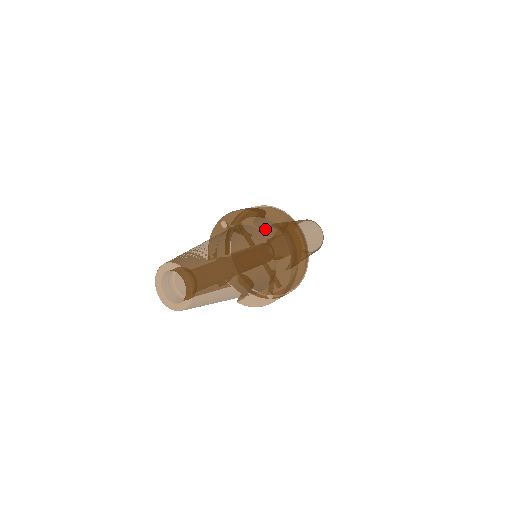
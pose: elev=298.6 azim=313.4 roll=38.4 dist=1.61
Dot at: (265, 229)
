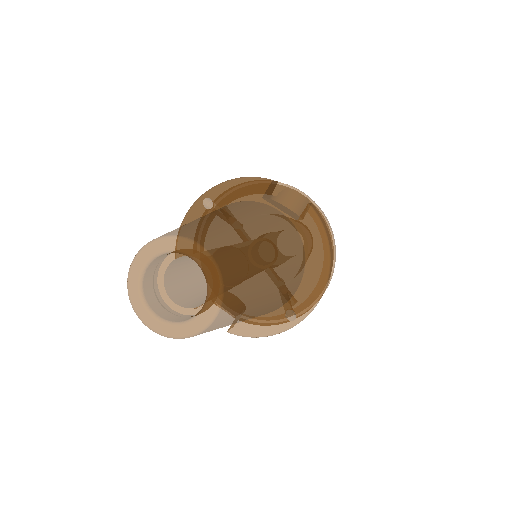
Dot at: (280, 208)
